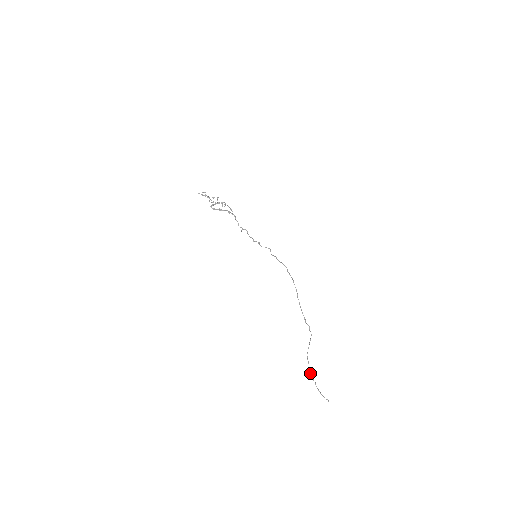
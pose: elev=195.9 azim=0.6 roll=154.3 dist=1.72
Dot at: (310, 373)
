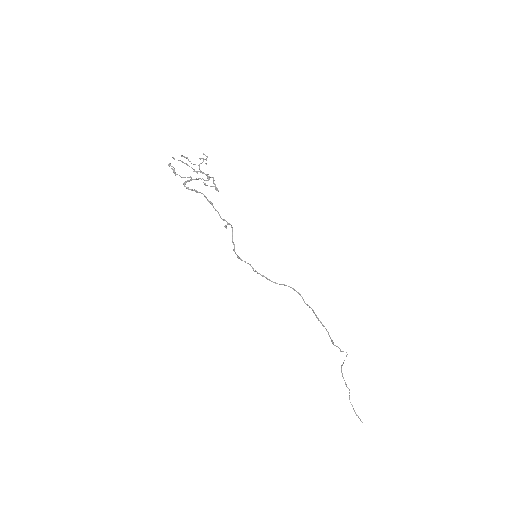
Dot at: (346, 385)
